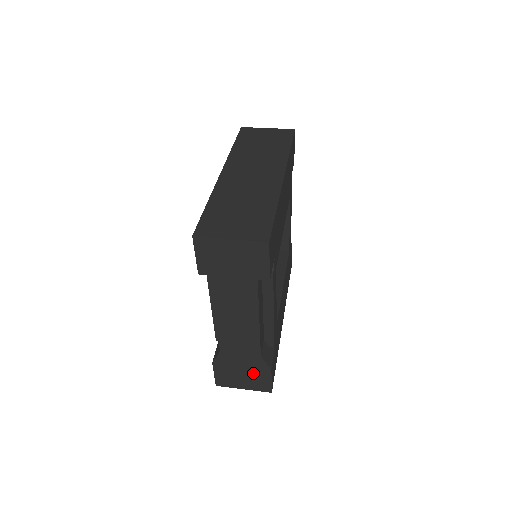
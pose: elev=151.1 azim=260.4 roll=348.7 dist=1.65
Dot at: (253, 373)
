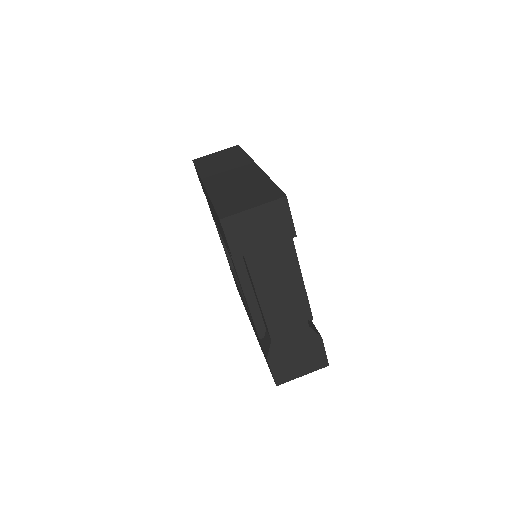
Dot at: (307, 351)
